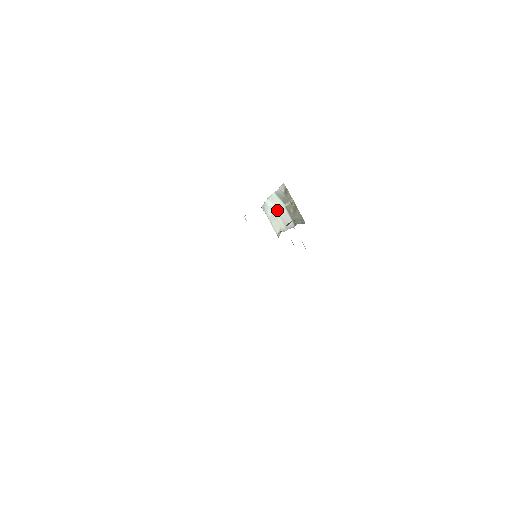
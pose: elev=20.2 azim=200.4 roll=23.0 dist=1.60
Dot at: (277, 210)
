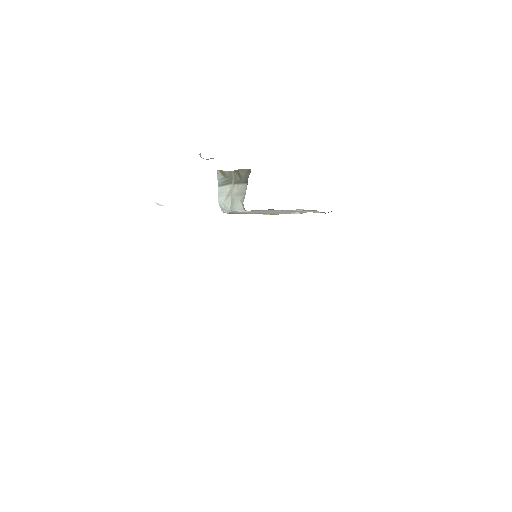
Dot at: (230, 195)
